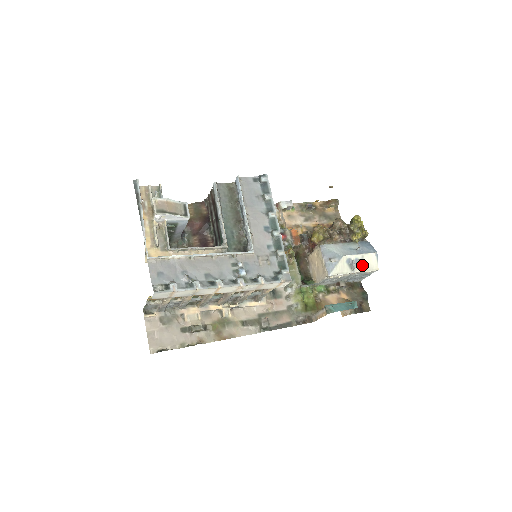
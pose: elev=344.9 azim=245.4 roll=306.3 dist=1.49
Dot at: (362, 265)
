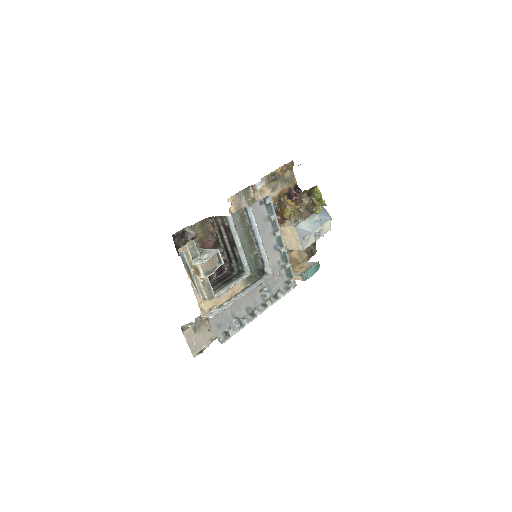
Dot at: occluded
